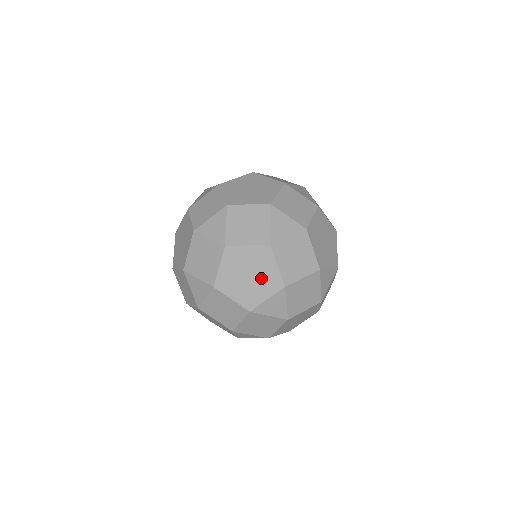
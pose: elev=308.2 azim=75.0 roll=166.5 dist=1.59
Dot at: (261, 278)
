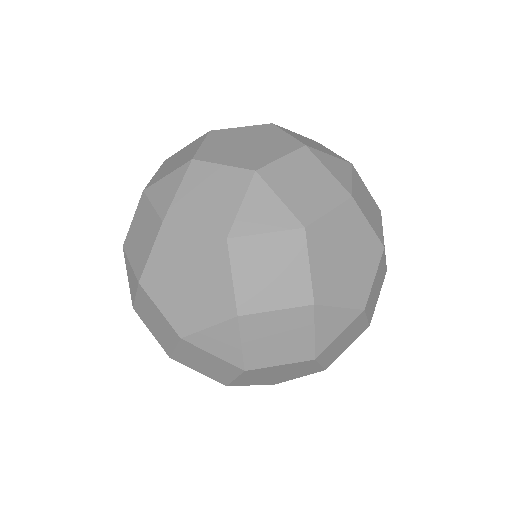
Dot at: (205, 290)
